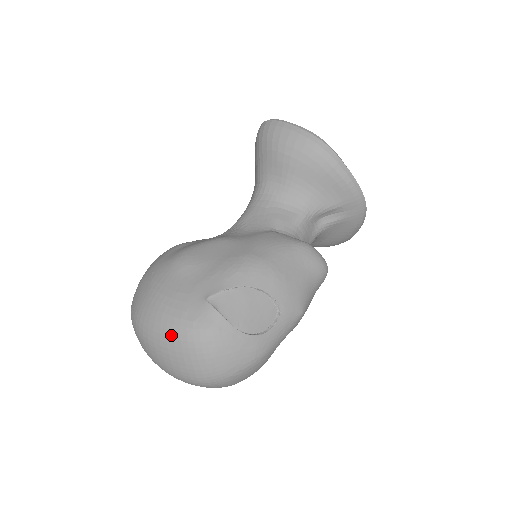
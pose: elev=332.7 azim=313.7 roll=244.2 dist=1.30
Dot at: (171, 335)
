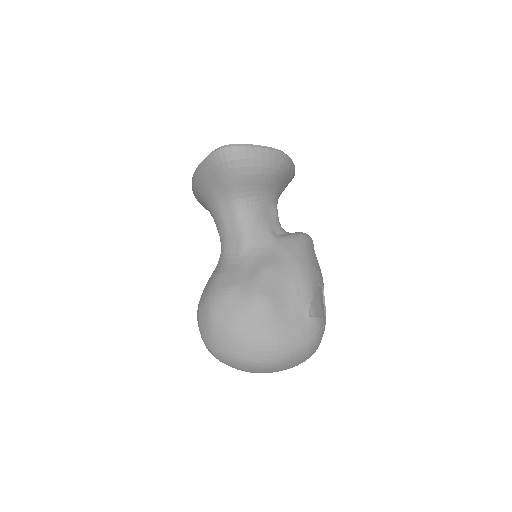
Dot at: (299, 351)
